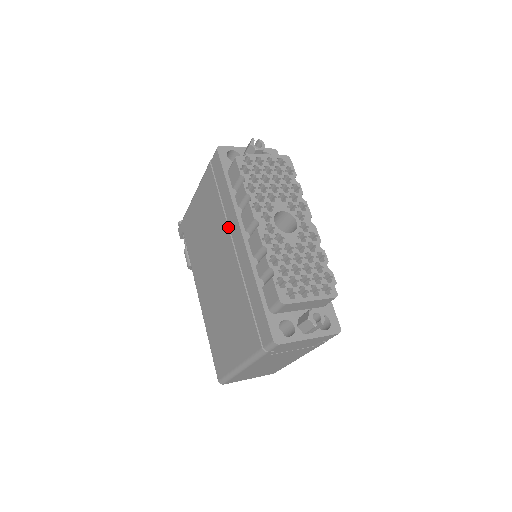
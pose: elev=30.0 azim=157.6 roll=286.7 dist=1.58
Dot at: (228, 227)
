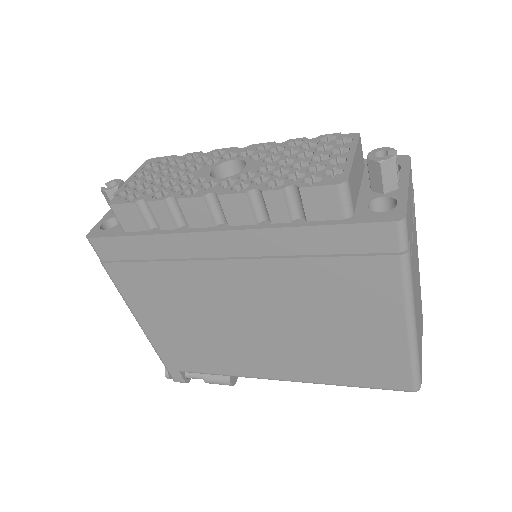
Dot at: (199, 260)
